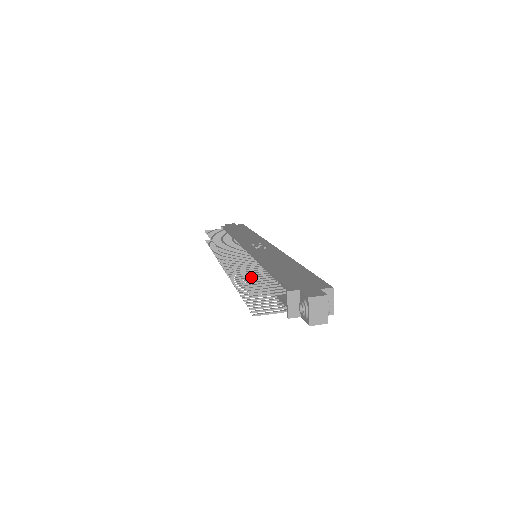
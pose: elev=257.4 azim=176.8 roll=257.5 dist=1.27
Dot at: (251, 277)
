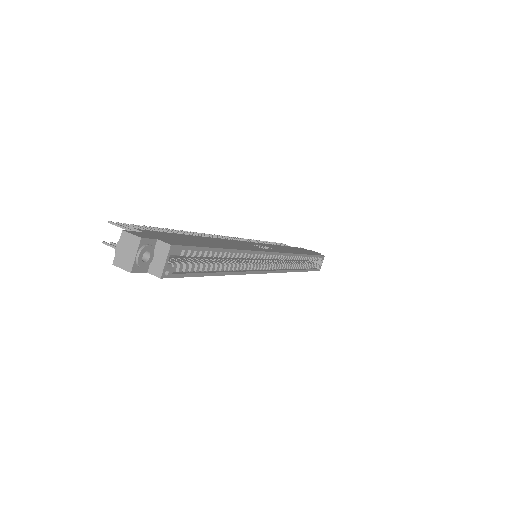
Dot at: (166, 230)
